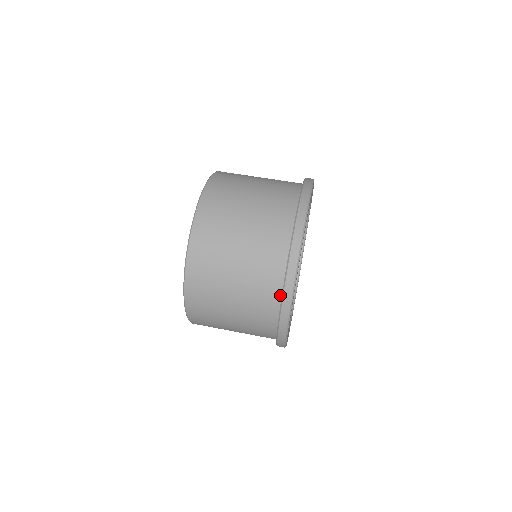
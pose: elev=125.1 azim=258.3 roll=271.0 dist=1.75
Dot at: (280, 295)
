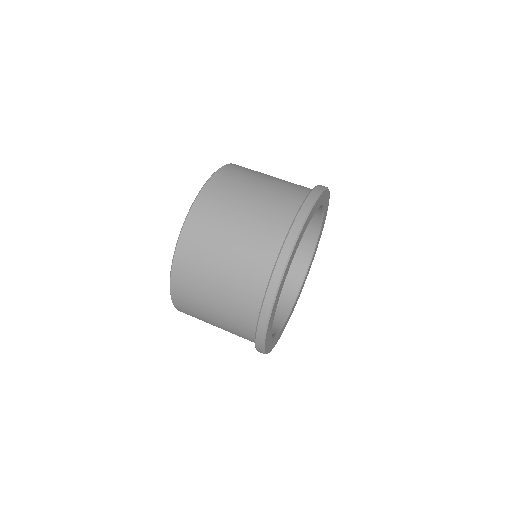
Dot at: (289, 227)
